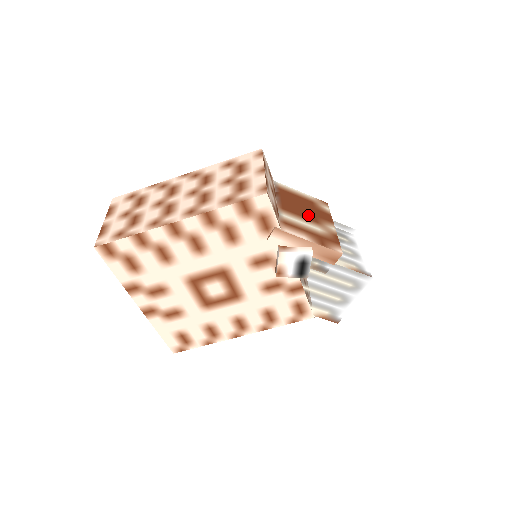
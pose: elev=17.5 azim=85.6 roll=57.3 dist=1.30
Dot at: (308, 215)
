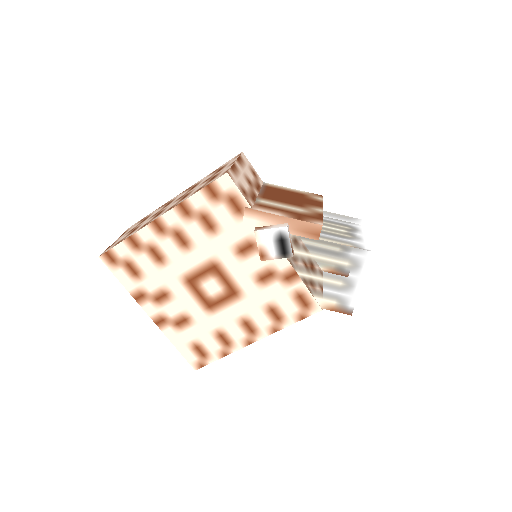
Dot at: (292, 202)
